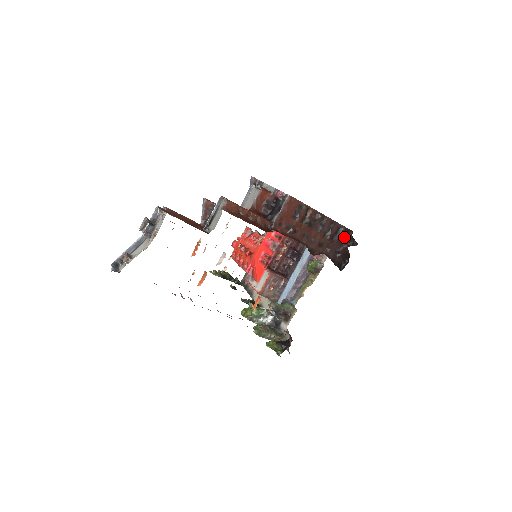
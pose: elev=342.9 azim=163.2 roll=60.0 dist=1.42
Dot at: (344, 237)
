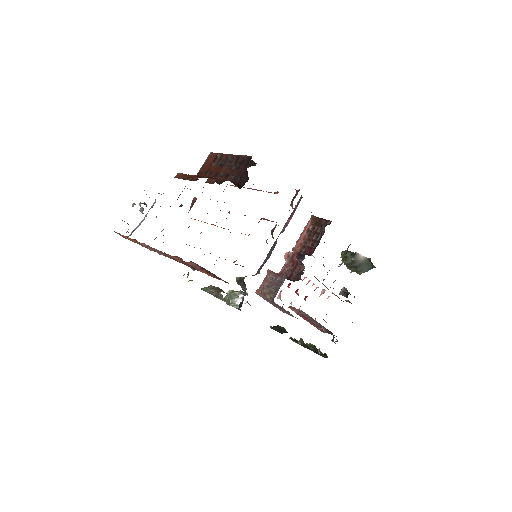
Dot at: (247, 164)
